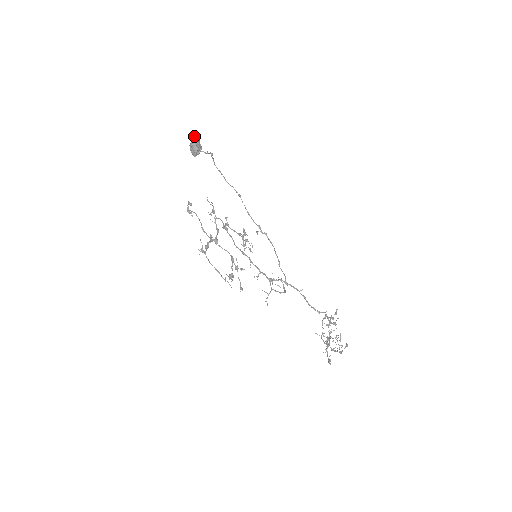
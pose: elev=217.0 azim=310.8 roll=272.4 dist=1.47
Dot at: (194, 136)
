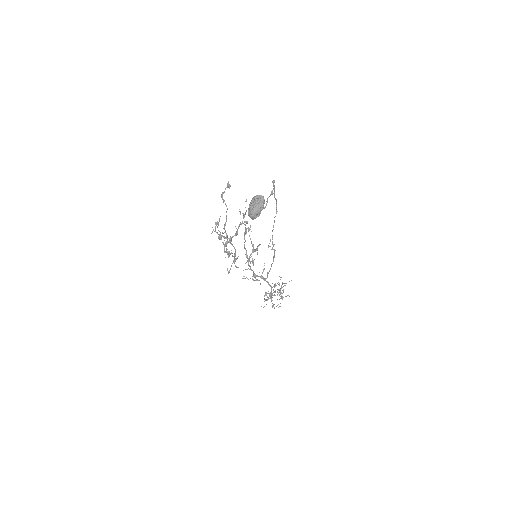
Dot at: (260, 202)
